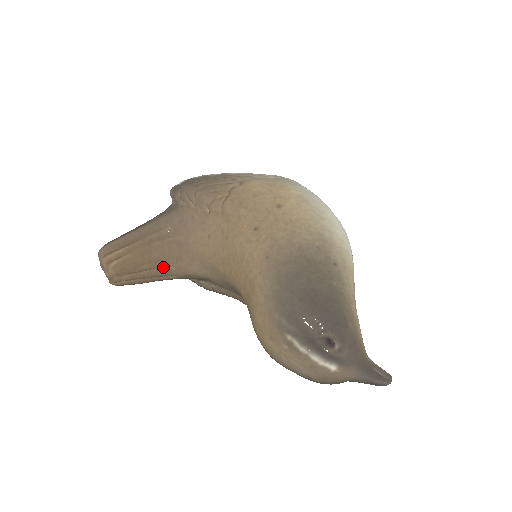
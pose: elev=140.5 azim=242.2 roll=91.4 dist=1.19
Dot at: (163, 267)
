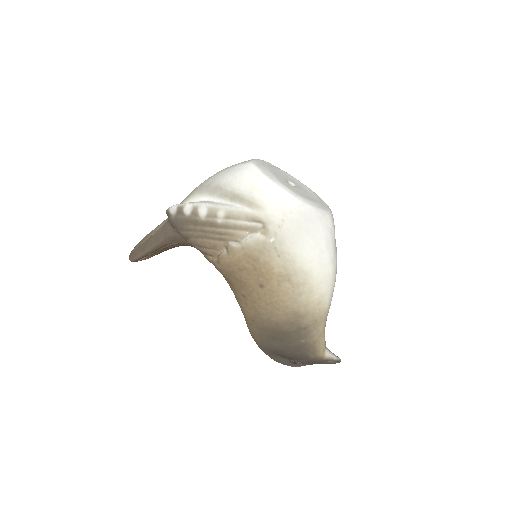
Dot at: occluded
